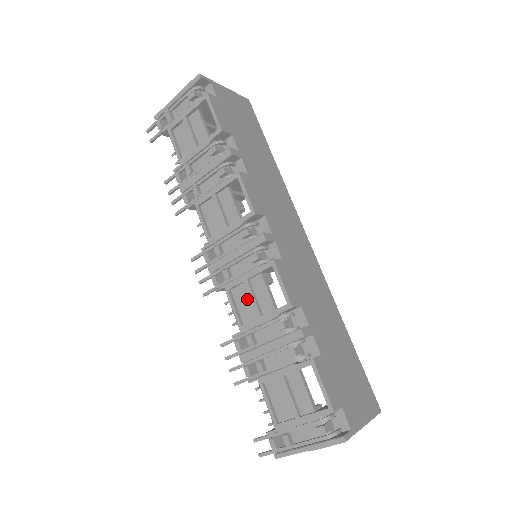
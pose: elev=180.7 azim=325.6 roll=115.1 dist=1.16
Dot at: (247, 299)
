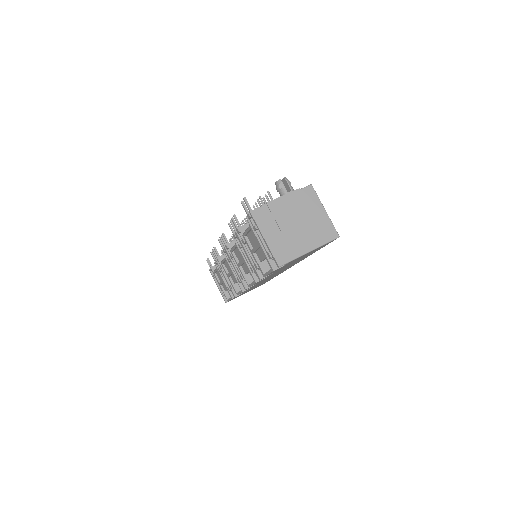
Dot at: occluded
